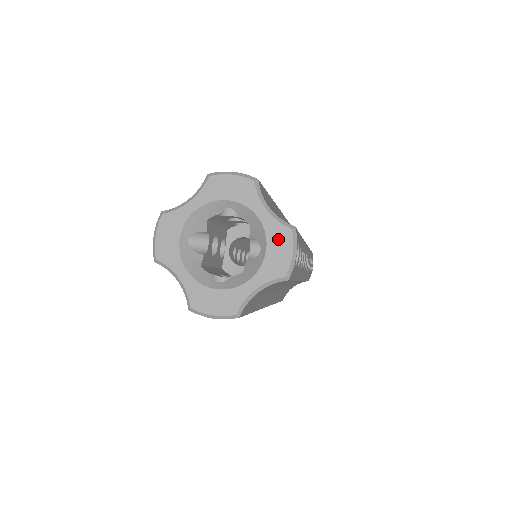
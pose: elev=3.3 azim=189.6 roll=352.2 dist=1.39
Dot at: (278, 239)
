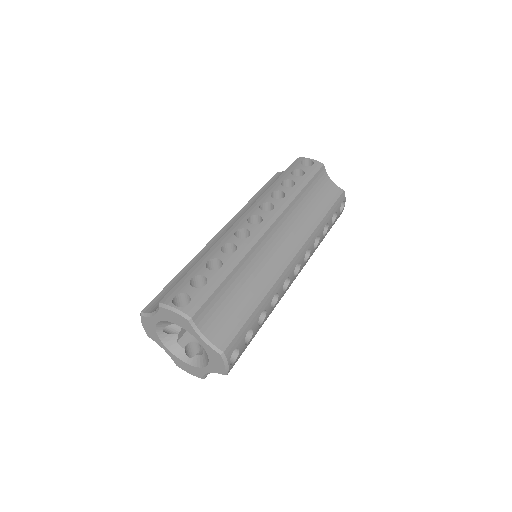
Dot at: (214, 356)
